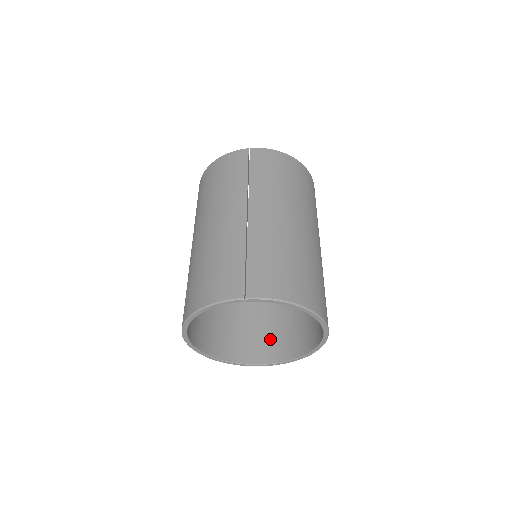
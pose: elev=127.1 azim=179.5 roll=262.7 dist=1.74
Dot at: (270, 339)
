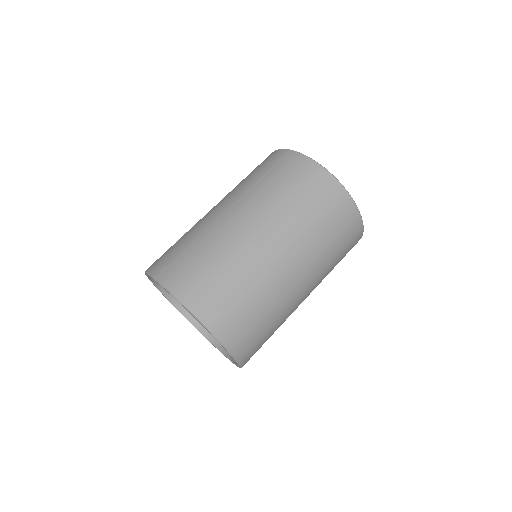
Dot at: occluded
